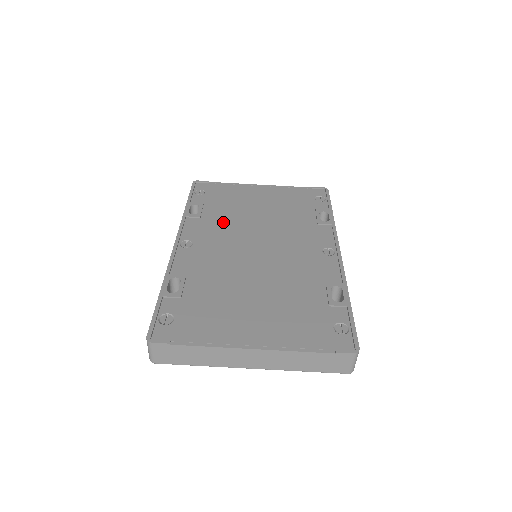
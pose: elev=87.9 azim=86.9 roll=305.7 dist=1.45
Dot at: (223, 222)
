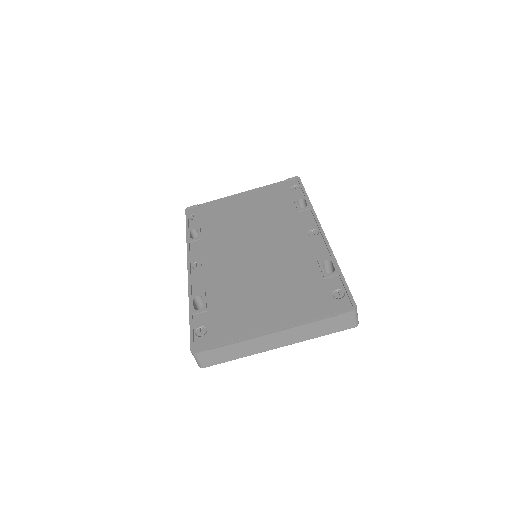
Dot at: (221, 236)
